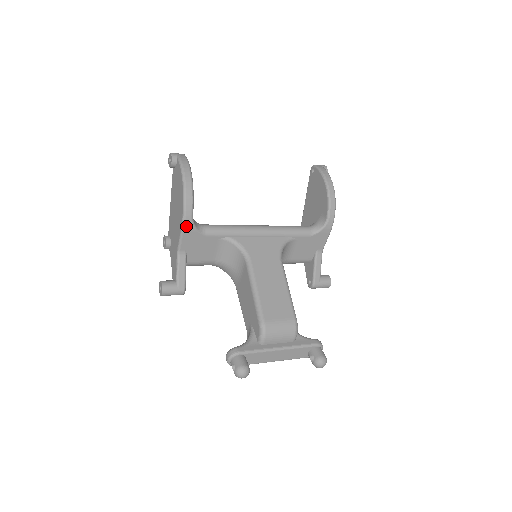
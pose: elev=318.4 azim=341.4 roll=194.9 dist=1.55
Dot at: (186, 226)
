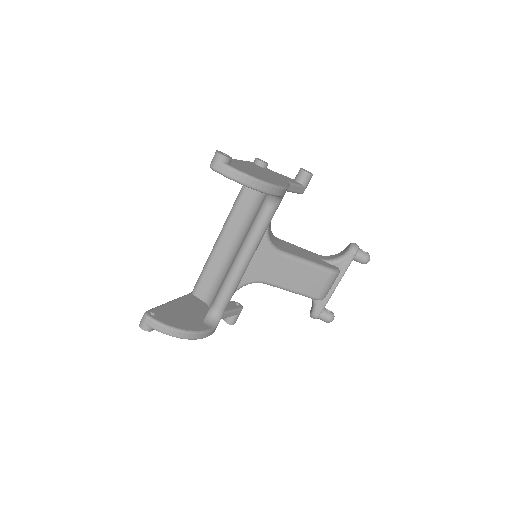
Dot at: occluded
